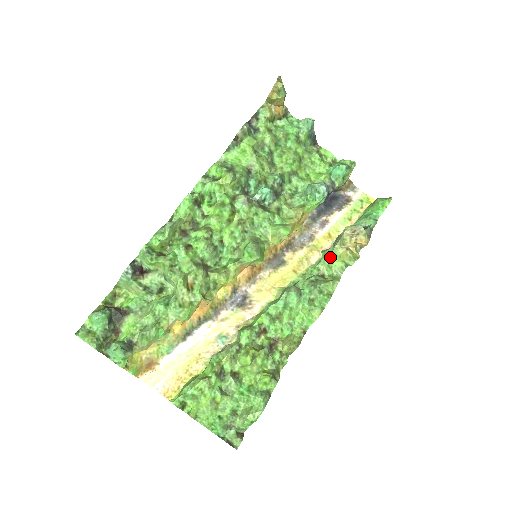
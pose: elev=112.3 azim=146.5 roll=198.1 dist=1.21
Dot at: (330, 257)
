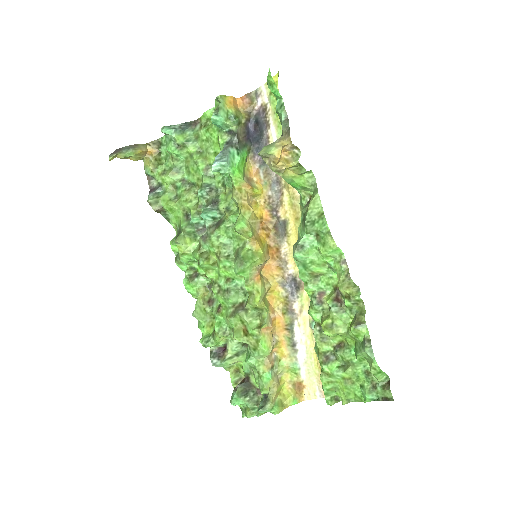
Dot at: (292, 185)
